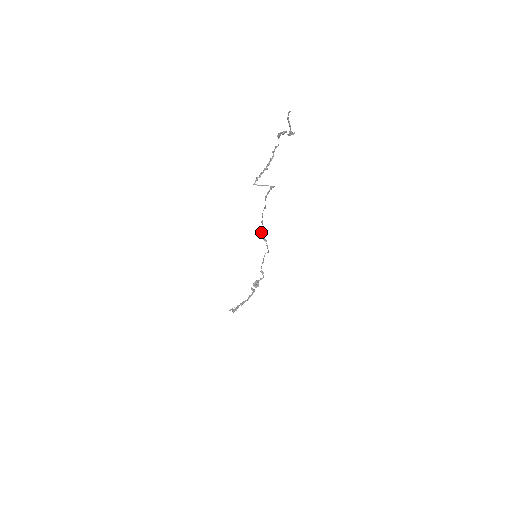
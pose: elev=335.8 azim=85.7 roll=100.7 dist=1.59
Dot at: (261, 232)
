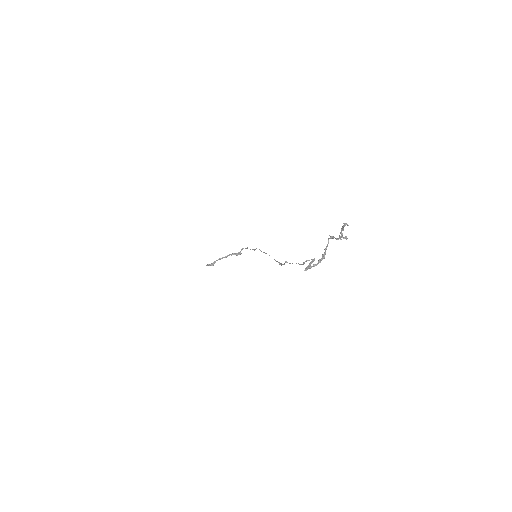
Dot at: (281, 265)
